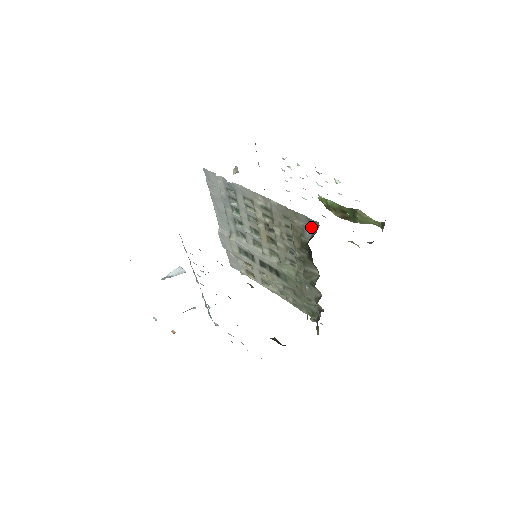
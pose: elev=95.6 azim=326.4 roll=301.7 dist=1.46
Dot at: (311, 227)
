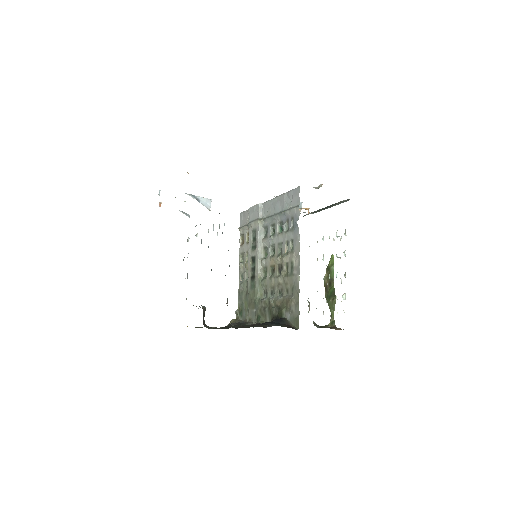
Dot at: (294, 320)
